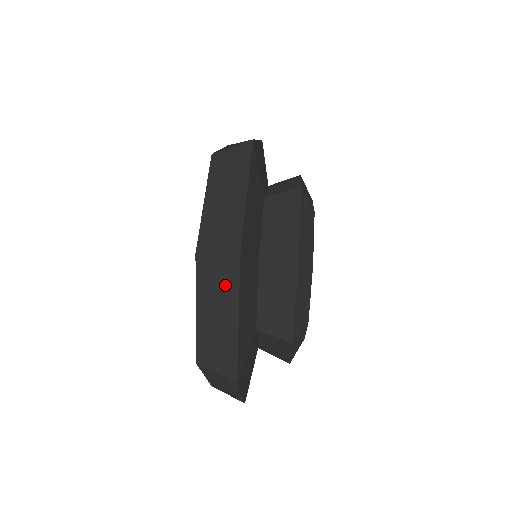
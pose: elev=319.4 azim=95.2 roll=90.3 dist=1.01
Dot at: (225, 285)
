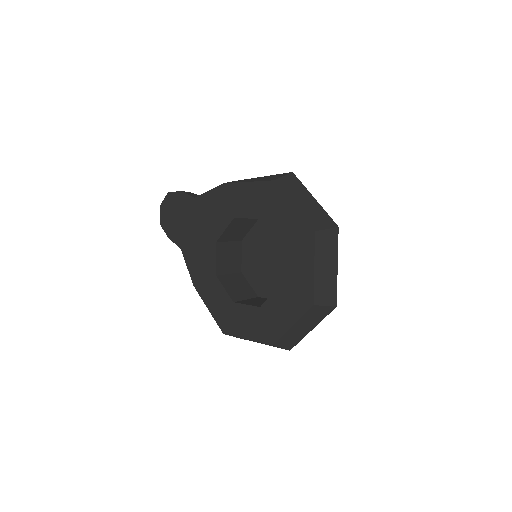
Dot at: (331, 246)
